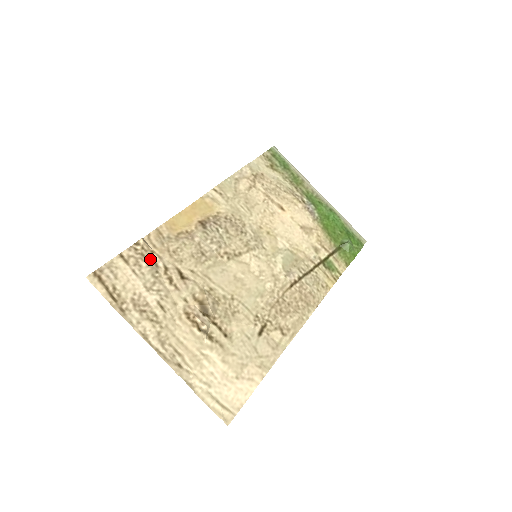
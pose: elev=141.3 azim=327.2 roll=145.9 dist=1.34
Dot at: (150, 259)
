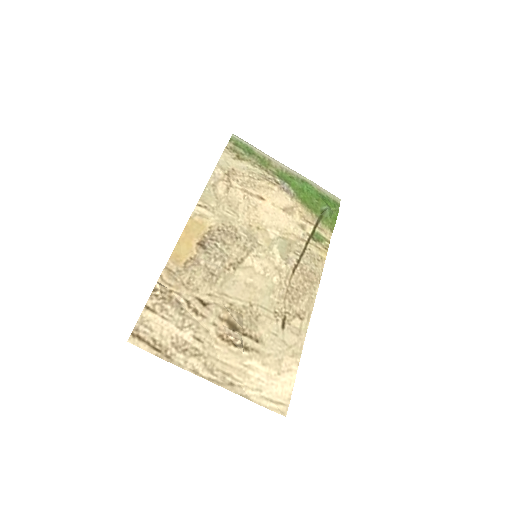
Dot at: (171, 299)
